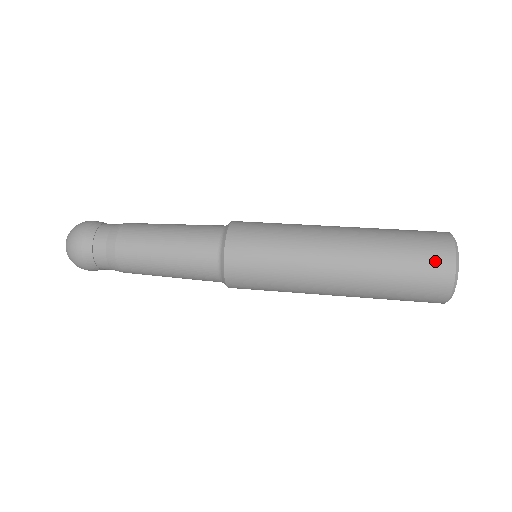
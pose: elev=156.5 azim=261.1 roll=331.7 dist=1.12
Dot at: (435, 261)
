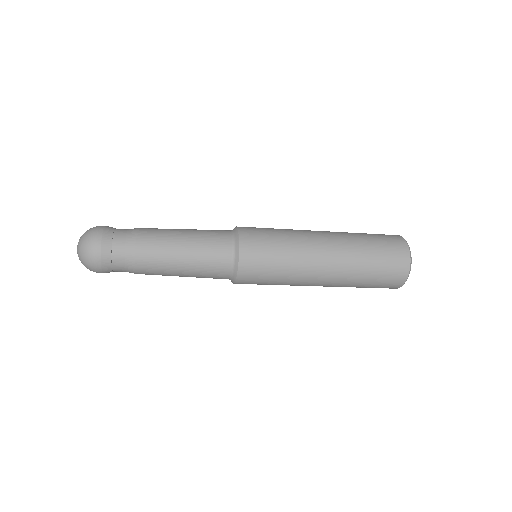
Dot at: occluded
